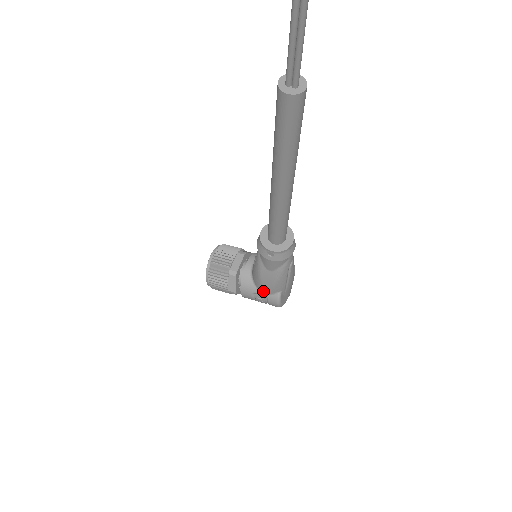
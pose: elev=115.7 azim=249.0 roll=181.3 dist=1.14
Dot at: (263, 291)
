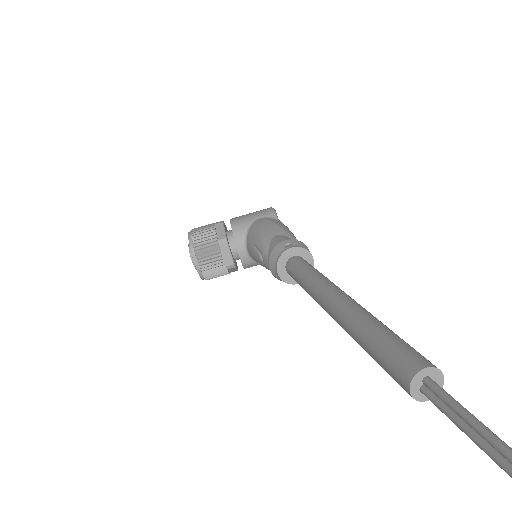
Dot at: occluded
